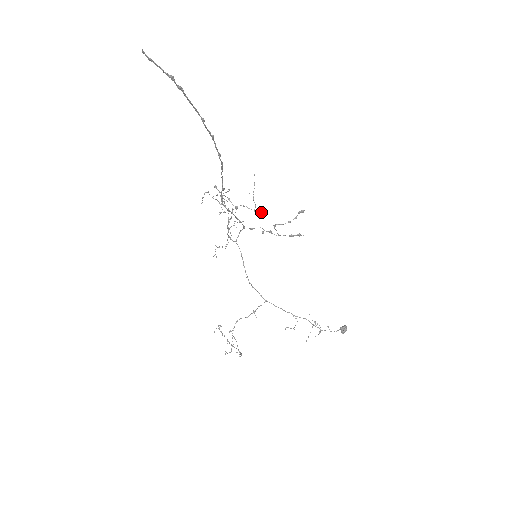
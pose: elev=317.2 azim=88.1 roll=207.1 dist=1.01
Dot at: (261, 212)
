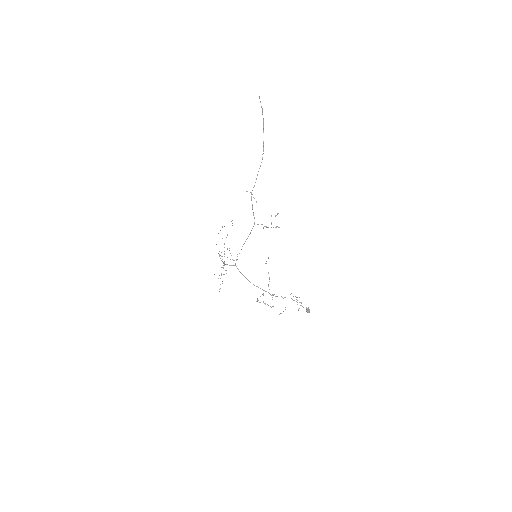
Dot at: occluded
